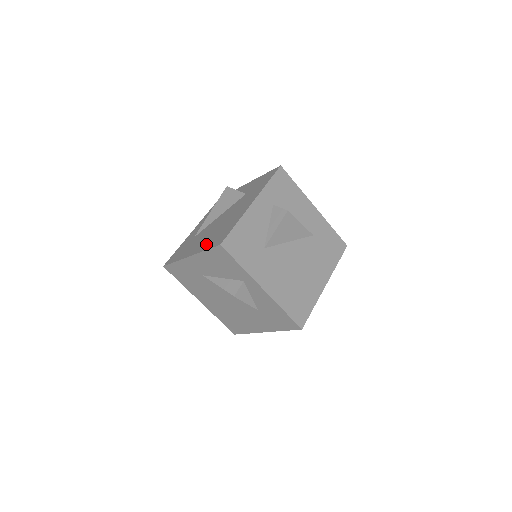
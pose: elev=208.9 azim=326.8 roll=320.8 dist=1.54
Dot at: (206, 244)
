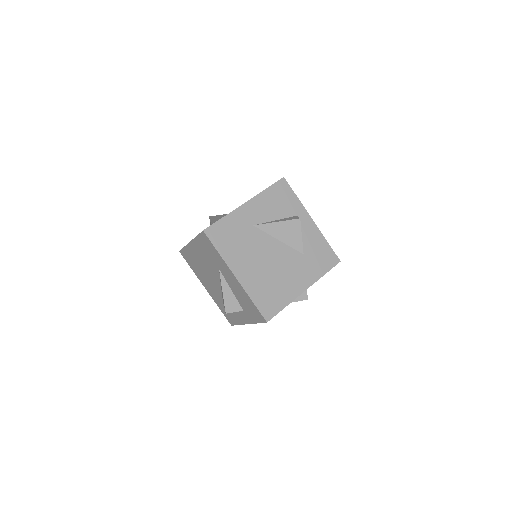
Dot at: occluded
